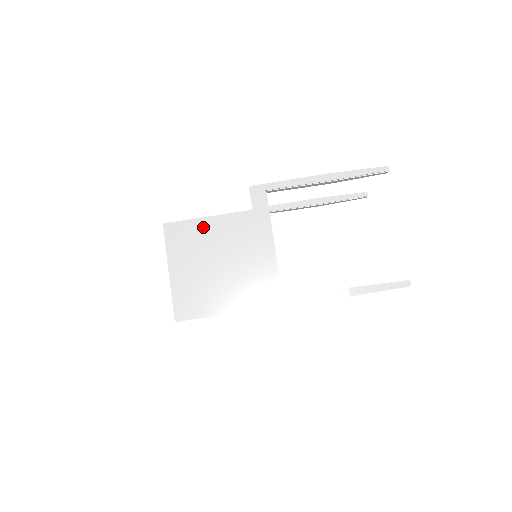
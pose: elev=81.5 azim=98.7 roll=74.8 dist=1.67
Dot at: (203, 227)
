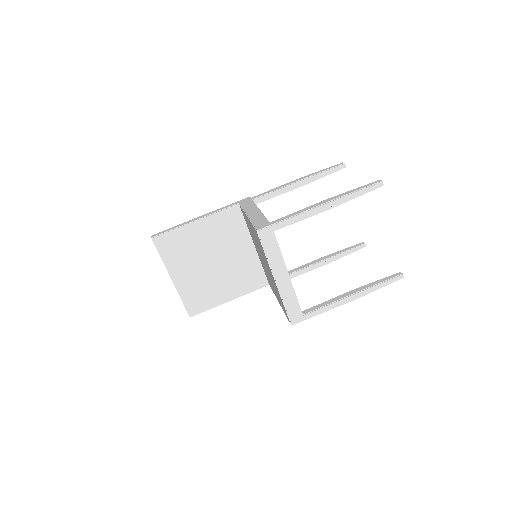
Dot at: (193, 231)
